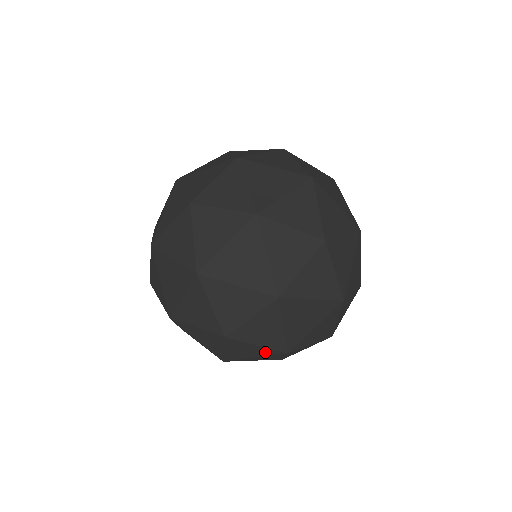
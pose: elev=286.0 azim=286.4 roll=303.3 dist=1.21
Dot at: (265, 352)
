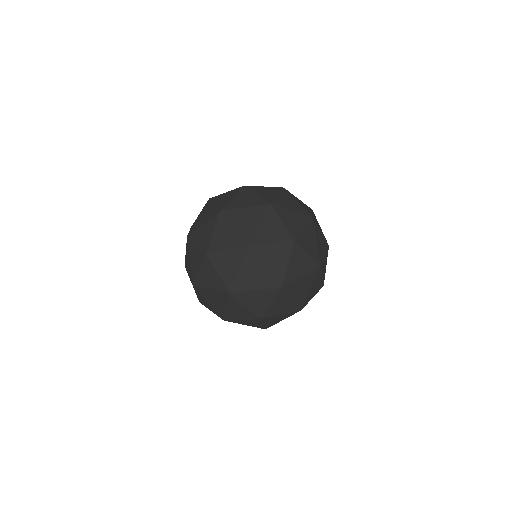
Dot at: (288, 315)
